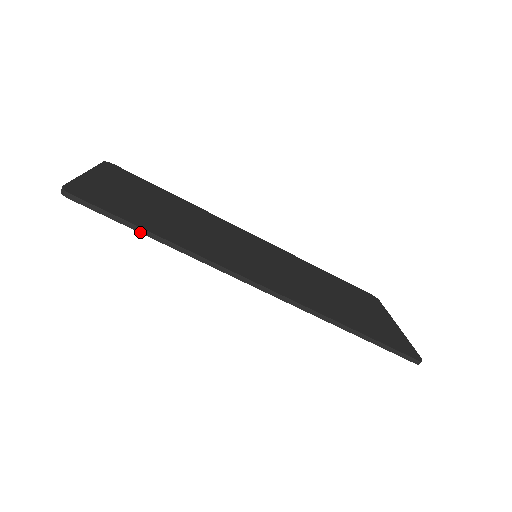
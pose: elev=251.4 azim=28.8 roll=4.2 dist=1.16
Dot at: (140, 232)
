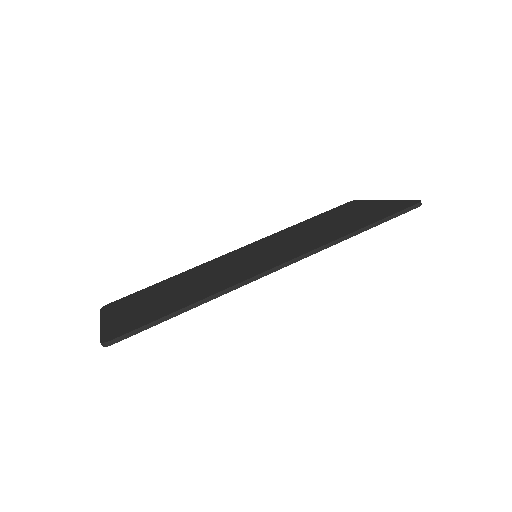
Dot at: occluded
